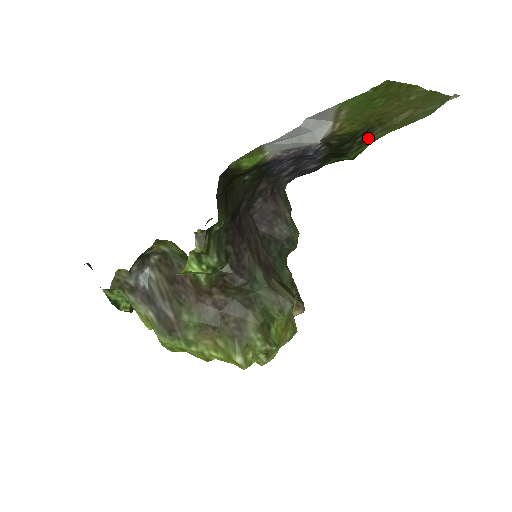
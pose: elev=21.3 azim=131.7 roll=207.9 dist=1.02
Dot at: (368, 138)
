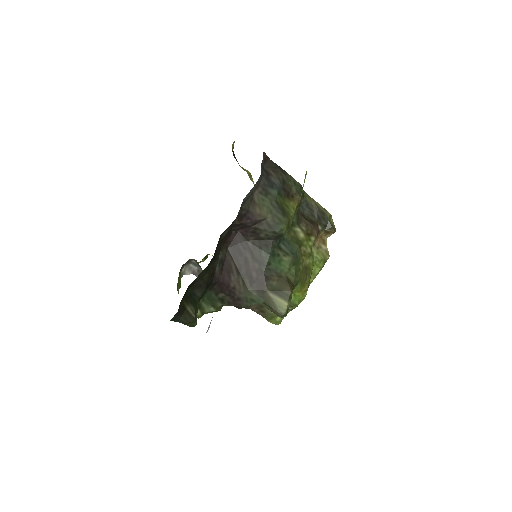
Dot at: occluded
